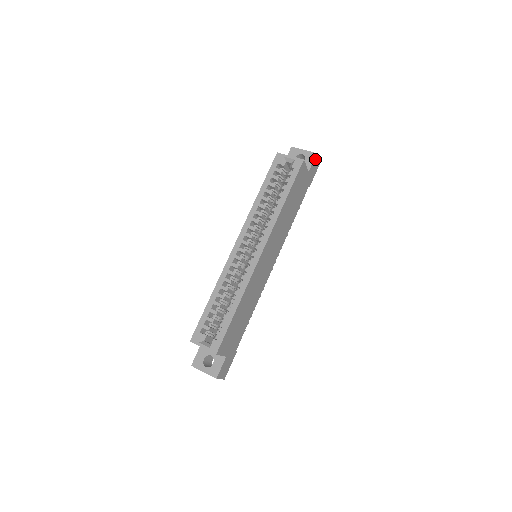
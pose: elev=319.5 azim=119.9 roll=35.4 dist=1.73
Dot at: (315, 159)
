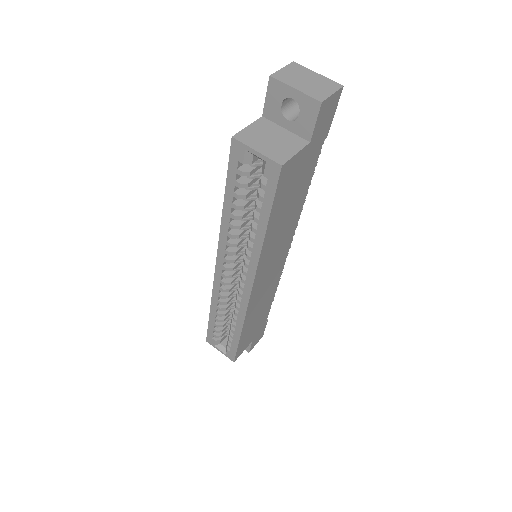
Dot at: (321, 109)
